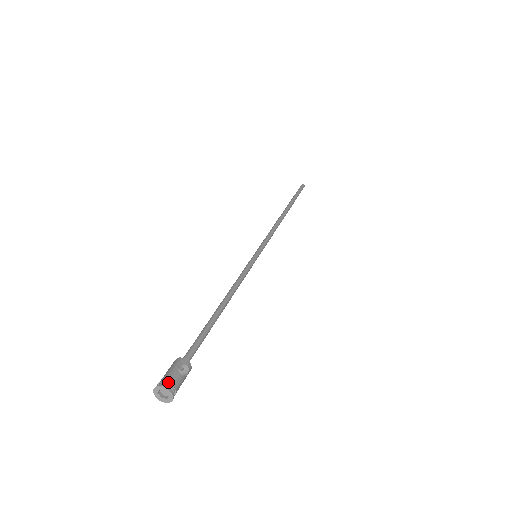
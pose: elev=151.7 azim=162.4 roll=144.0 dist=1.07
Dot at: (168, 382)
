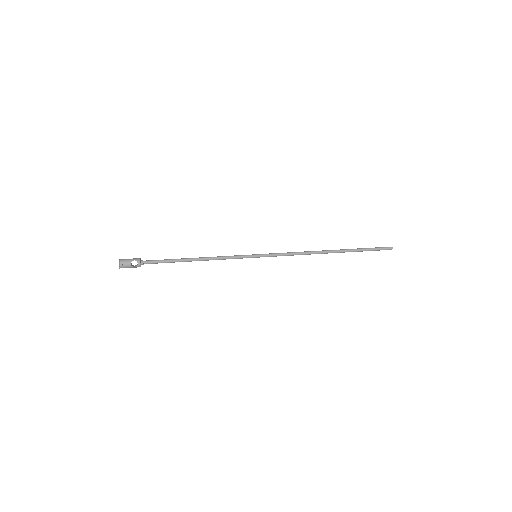
Dot at: (123, 261)
